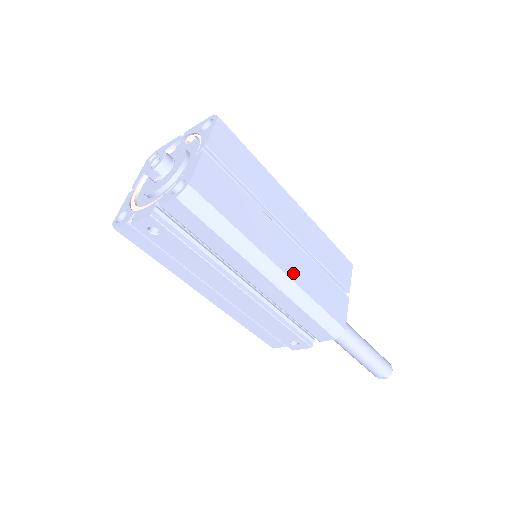
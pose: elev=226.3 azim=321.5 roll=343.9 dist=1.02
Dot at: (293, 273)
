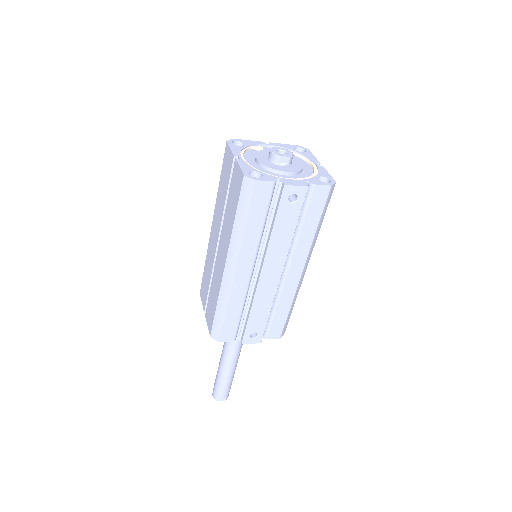
Dot at: occluded
